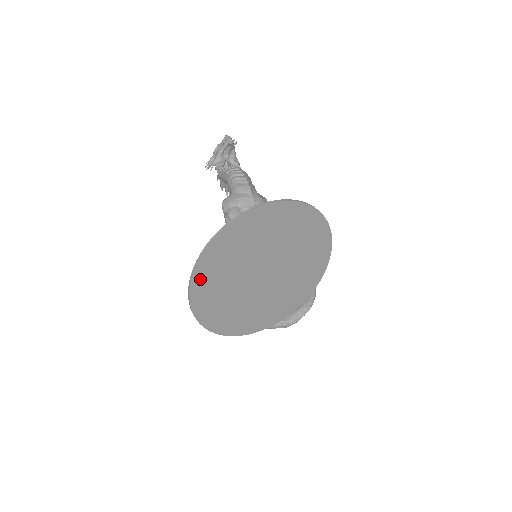
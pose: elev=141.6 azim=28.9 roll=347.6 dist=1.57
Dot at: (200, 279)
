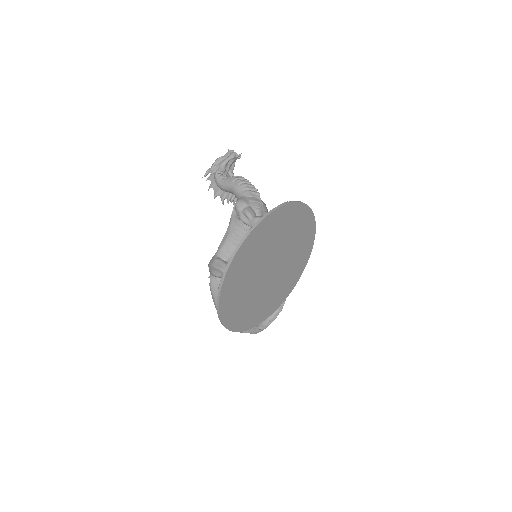
Dot at: (237, 260)
